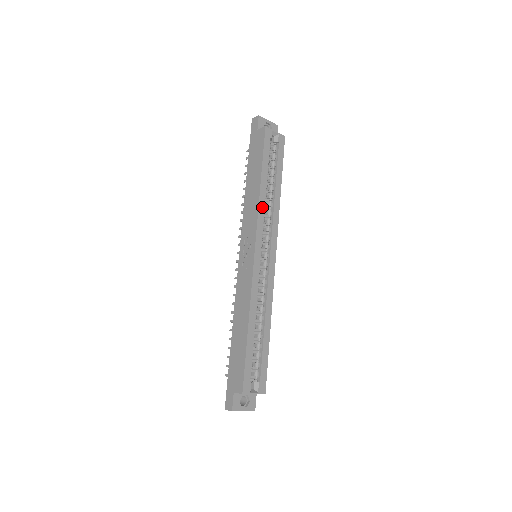
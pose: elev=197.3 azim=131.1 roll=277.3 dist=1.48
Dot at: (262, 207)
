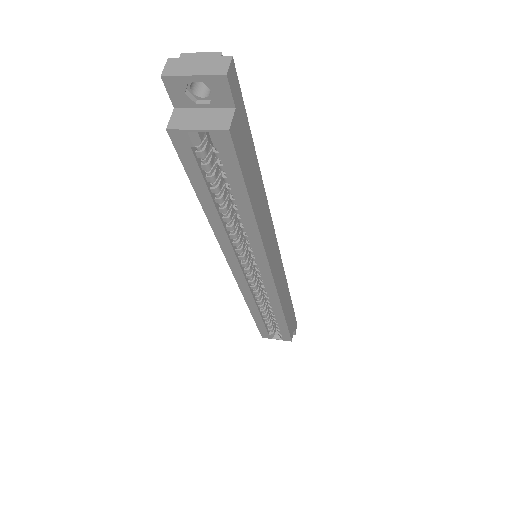
Dot at: (223, 236)
